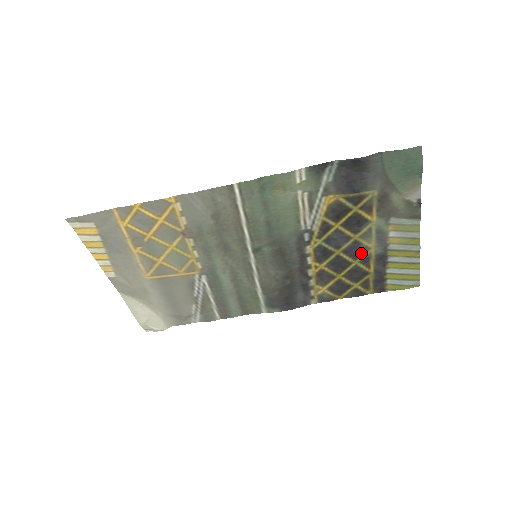
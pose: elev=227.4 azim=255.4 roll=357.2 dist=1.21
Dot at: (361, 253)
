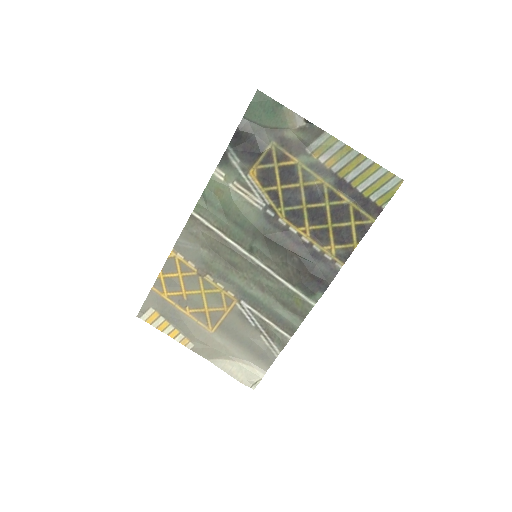
Dot at: (321, 193)
